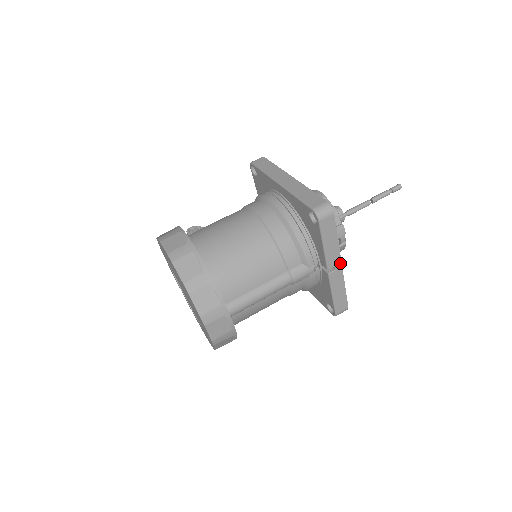
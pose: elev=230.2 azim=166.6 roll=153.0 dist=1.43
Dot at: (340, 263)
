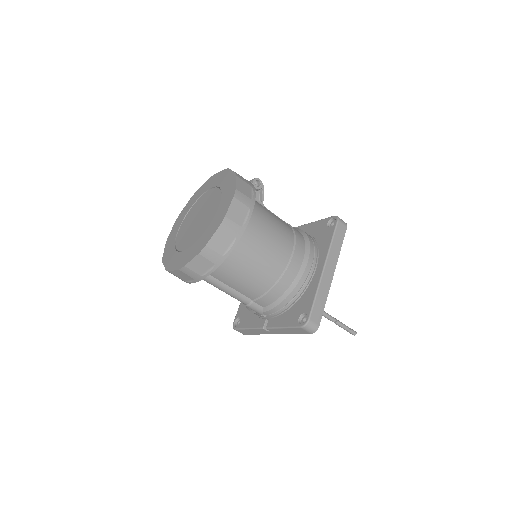
Dot at: (275, 333)
